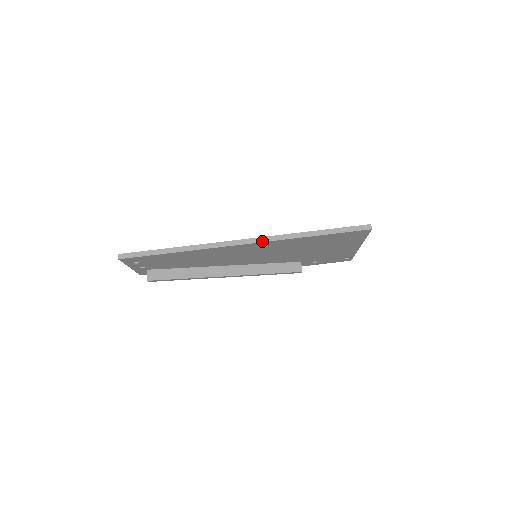
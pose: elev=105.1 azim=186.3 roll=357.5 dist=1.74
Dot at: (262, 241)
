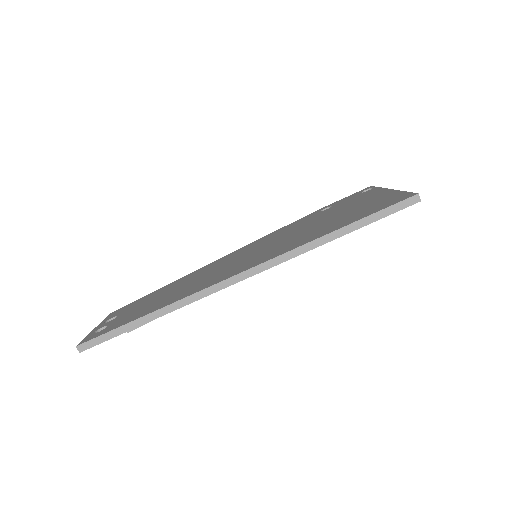
Dot at: (267, 268)
